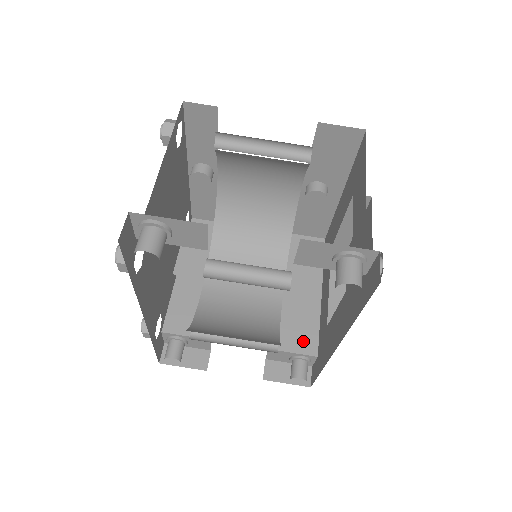
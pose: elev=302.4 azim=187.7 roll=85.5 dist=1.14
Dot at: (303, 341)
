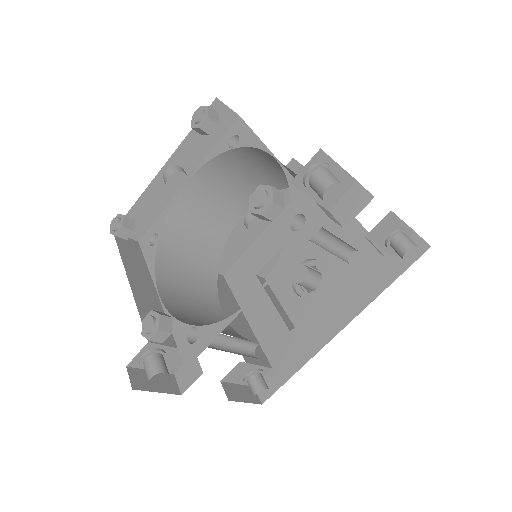
Dot at: (257, 355)
